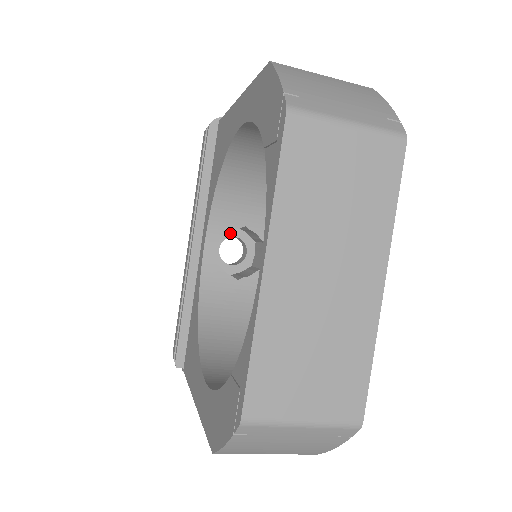
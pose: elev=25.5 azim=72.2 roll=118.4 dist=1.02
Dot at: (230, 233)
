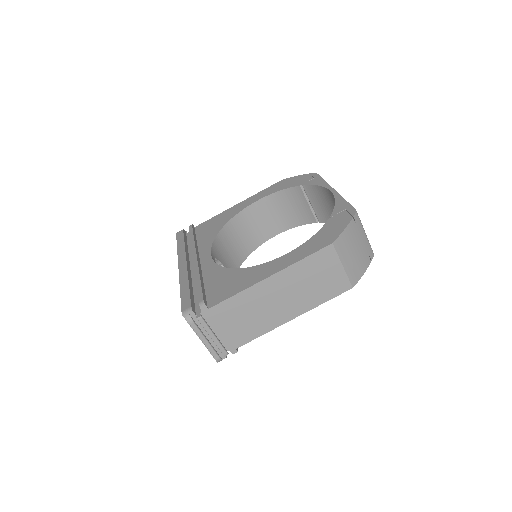
Dot at: occluded
